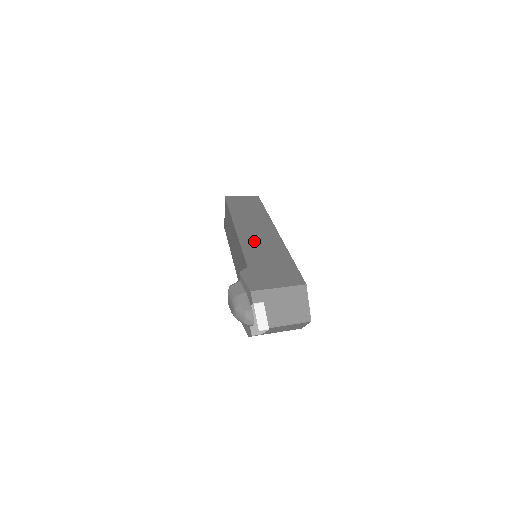
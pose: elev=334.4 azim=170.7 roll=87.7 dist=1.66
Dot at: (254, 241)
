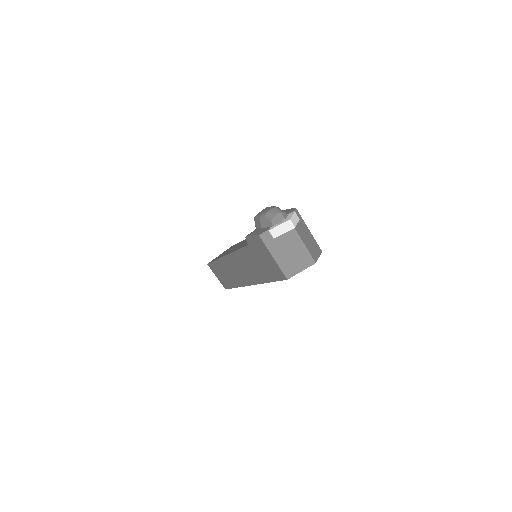
Dot at: occluded
